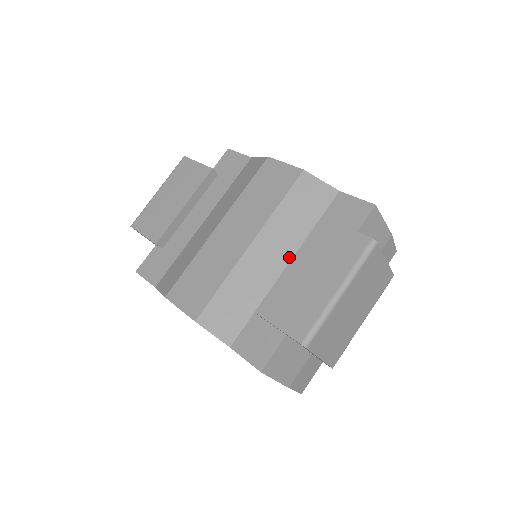
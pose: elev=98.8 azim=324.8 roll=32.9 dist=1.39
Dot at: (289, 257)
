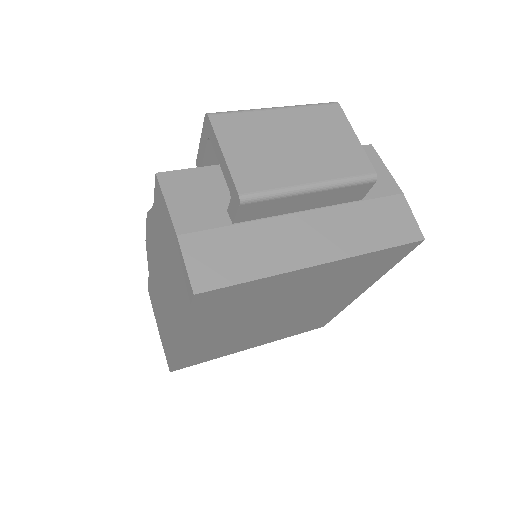
Dot at: occluded
